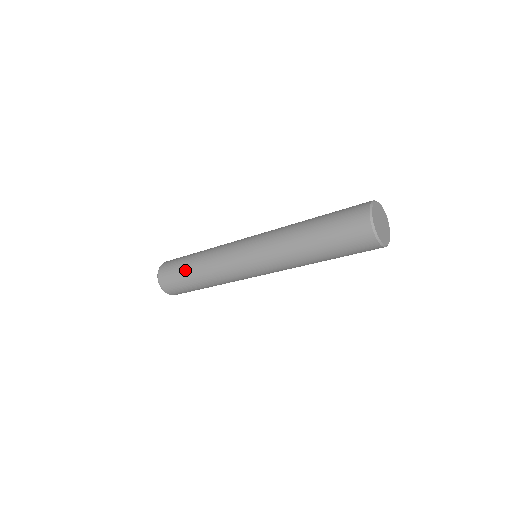
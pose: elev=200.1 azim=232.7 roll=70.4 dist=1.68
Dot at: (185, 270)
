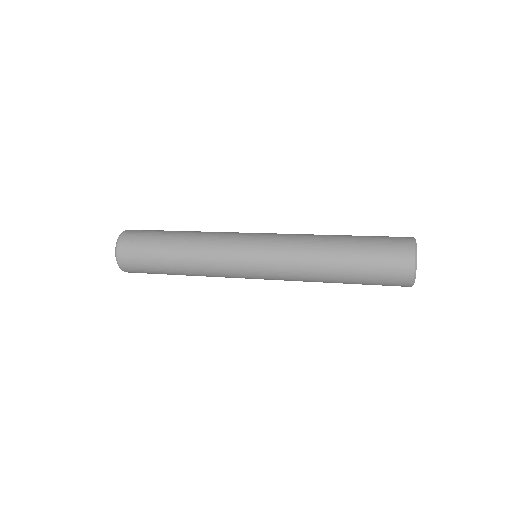
Dot at: (162, 257)
